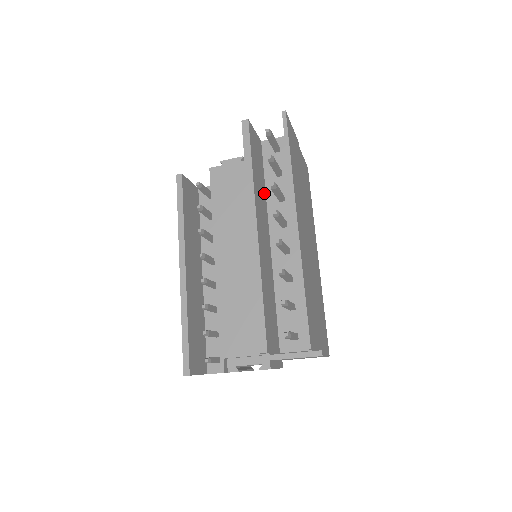
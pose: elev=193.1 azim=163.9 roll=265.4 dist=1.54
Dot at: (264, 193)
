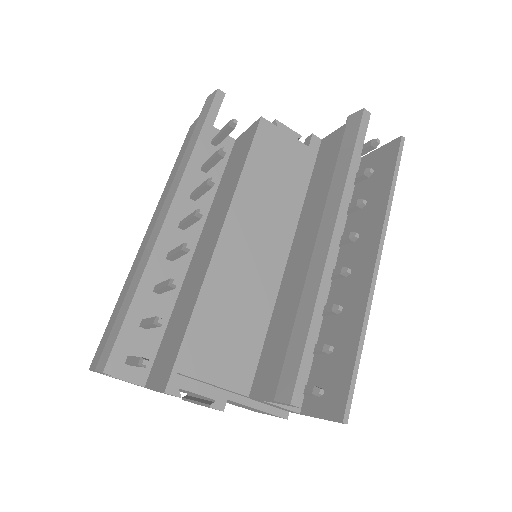
Dot at: occluded
